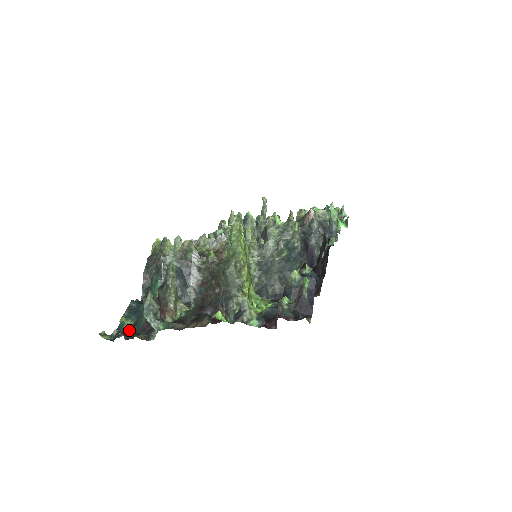
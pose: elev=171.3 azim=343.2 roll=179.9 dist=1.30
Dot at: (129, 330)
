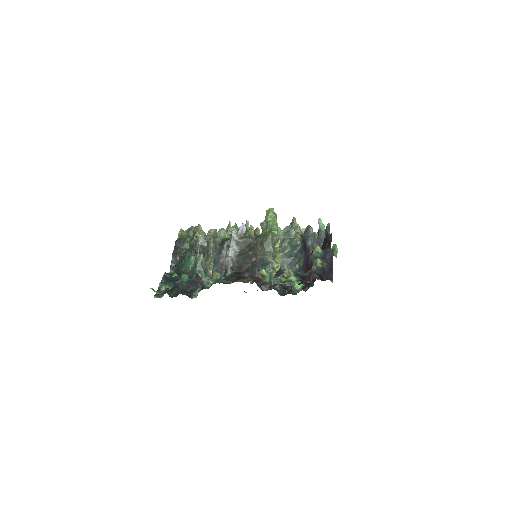
Dot at: (170, 291)
